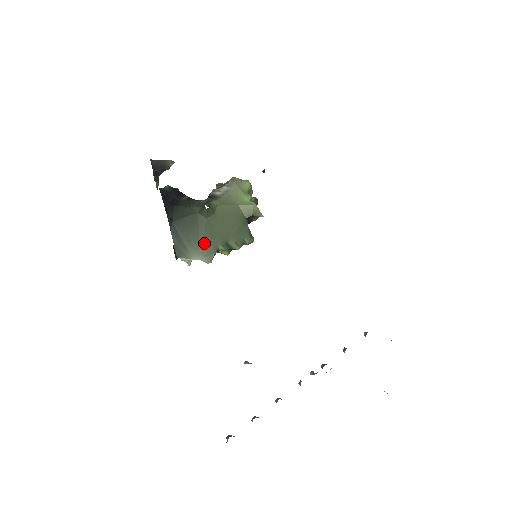
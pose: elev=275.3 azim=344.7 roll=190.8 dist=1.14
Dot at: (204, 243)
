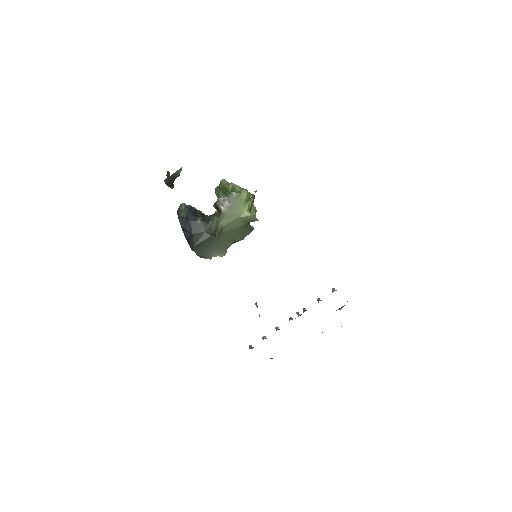
Dot at: (218, 248)
